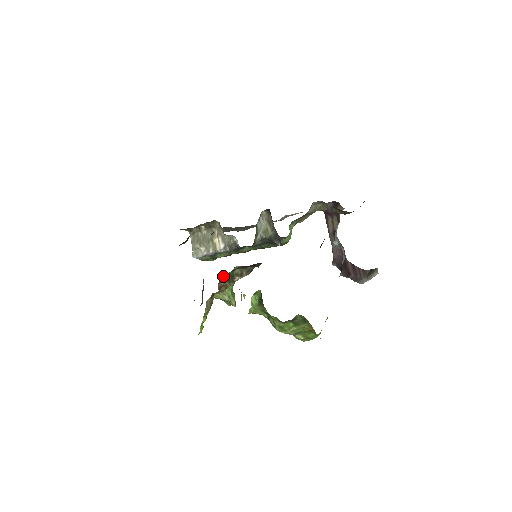
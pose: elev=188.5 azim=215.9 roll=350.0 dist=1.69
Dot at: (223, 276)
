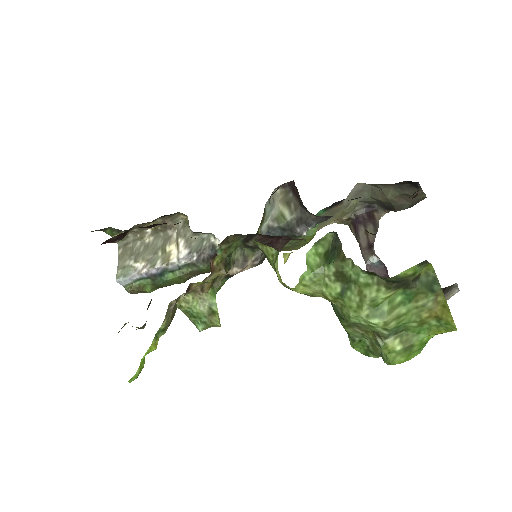
Dot at: (223, 245)
